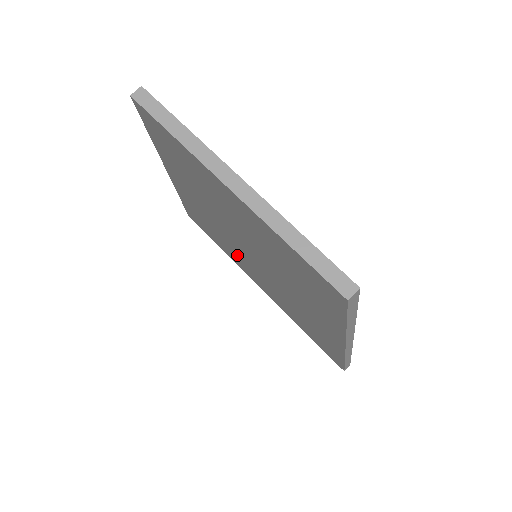
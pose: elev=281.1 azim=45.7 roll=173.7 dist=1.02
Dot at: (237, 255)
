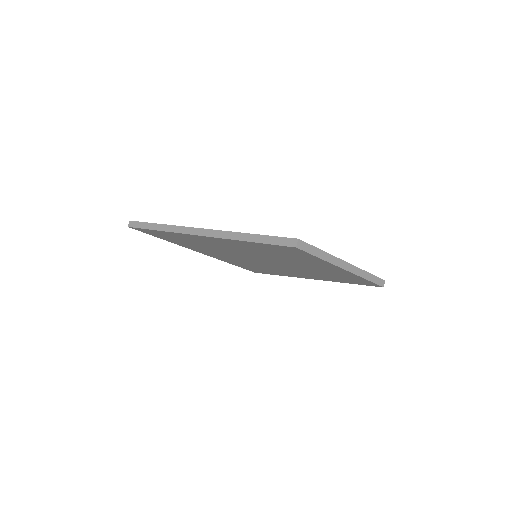
Dot at: (213, 250)
